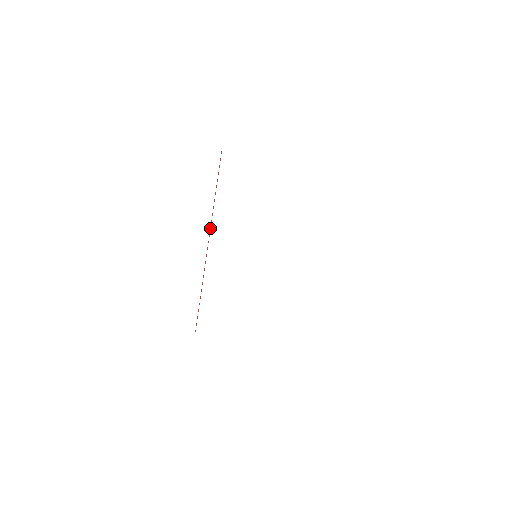
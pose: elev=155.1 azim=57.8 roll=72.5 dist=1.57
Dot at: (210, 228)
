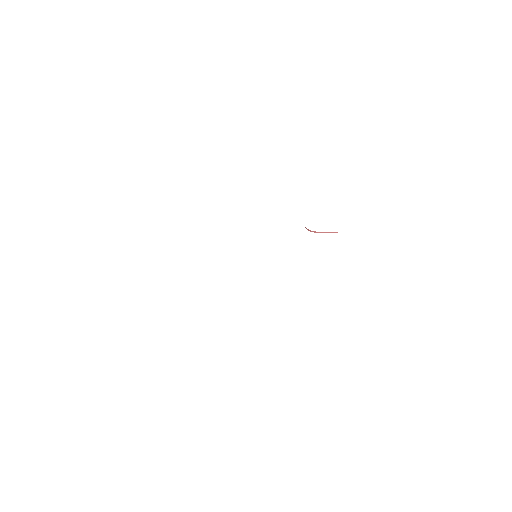
Dot at: occluded
